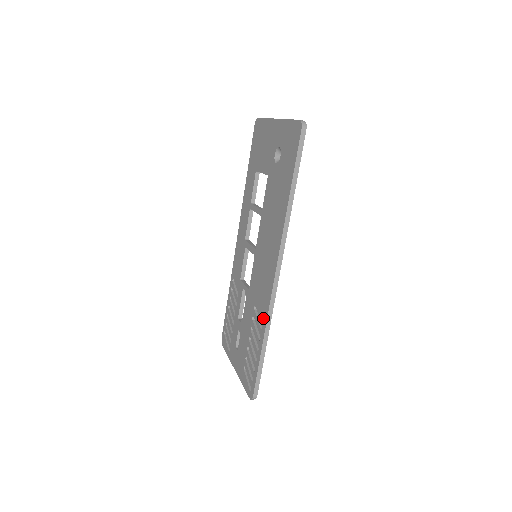
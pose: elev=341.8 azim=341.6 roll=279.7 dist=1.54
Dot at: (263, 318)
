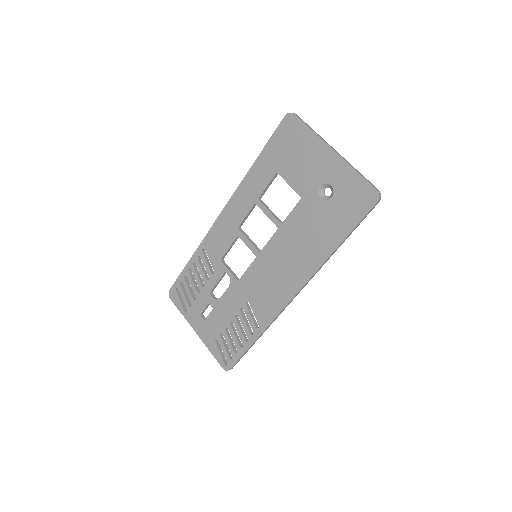
Dot at: (262, 321)
